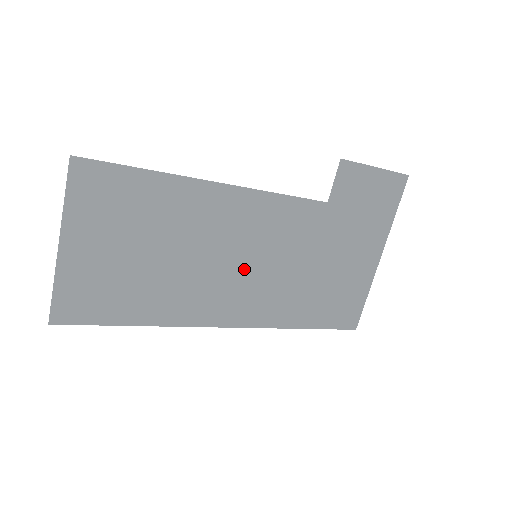
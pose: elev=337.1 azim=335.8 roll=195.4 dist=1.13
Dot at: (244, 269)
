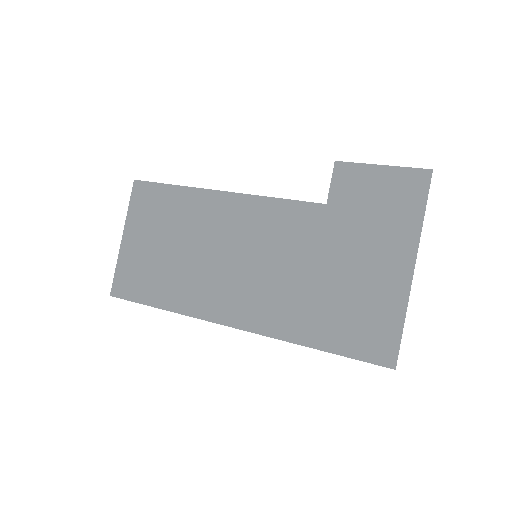
Dot at: (246, 268)
